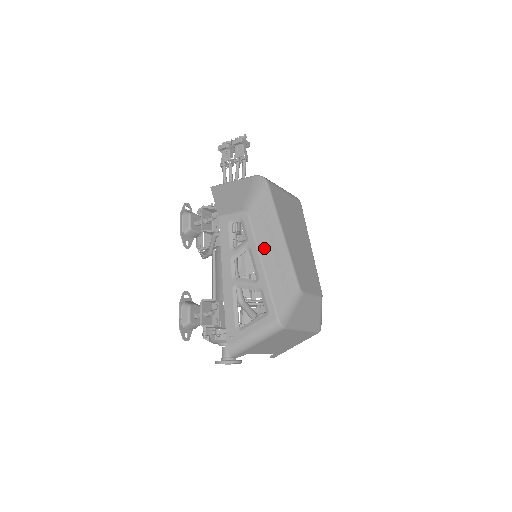
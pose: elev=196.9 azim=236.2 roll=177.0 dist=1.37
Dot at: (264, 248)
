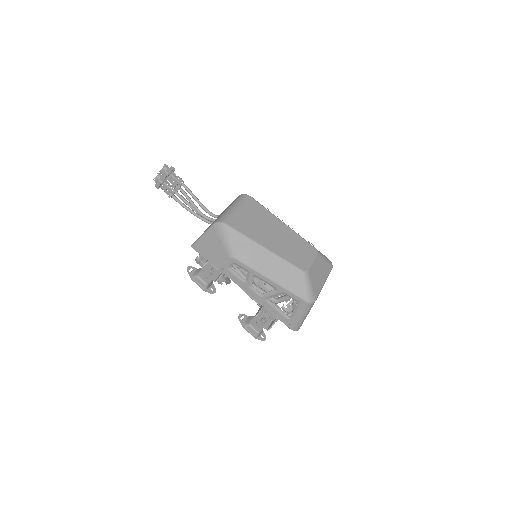
Dot at: (263, 269)
